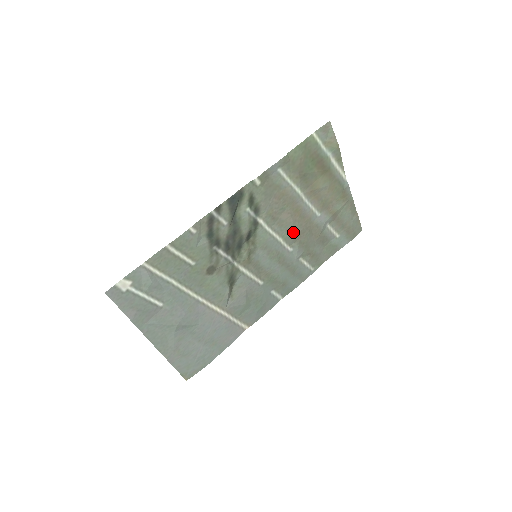
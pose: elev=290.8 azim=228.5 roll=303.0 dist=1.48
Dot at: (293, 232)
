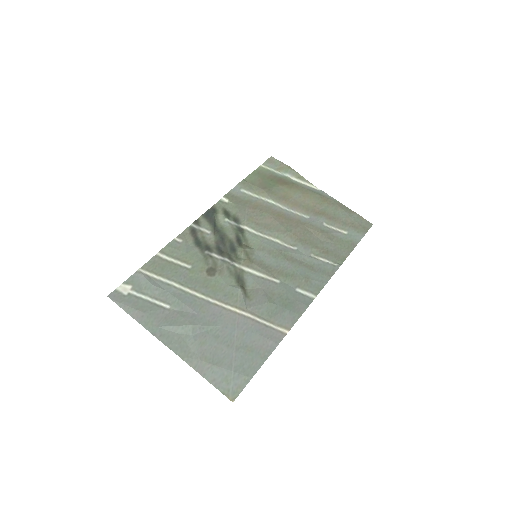
Dot at: (286, 232)
